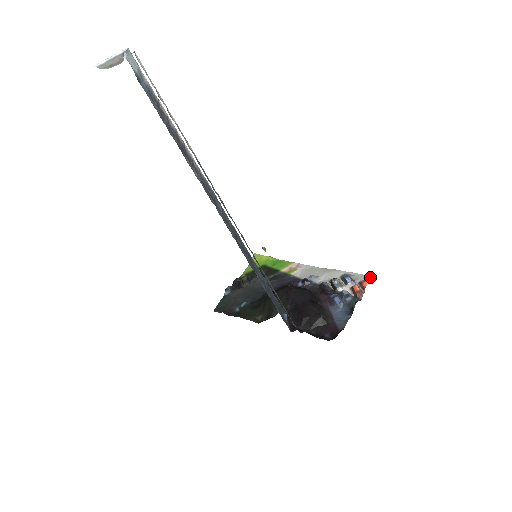
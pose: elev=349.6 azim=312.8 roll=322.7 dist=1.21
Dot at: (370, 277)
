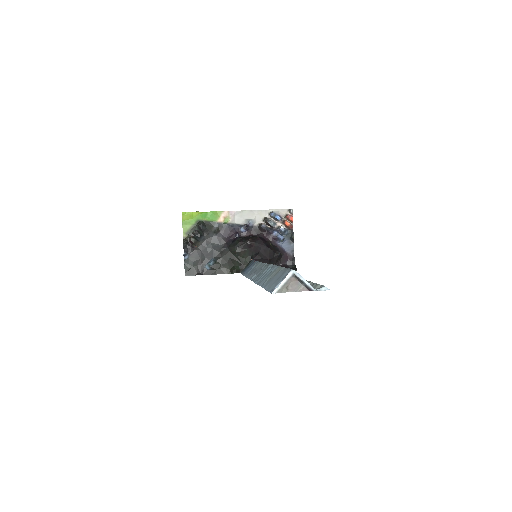
Dot at: (292, 212)
